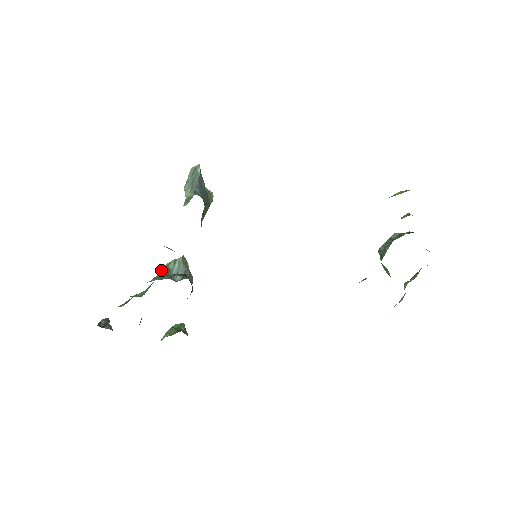
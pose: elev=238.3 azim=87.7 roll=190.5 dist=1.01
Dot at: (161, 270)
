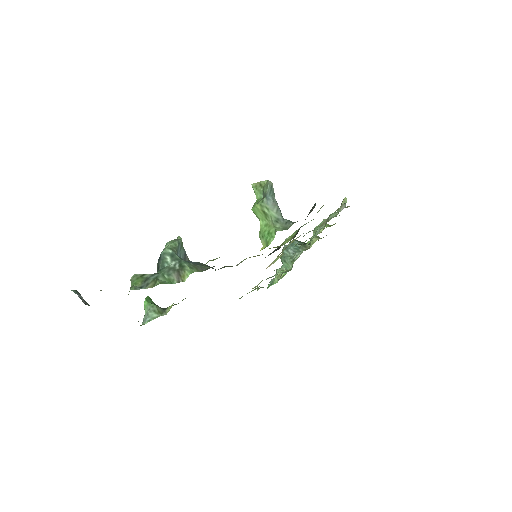
Dot at: (175, 253)
